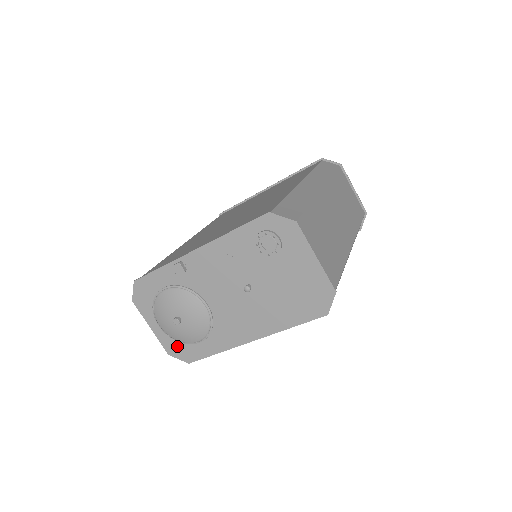
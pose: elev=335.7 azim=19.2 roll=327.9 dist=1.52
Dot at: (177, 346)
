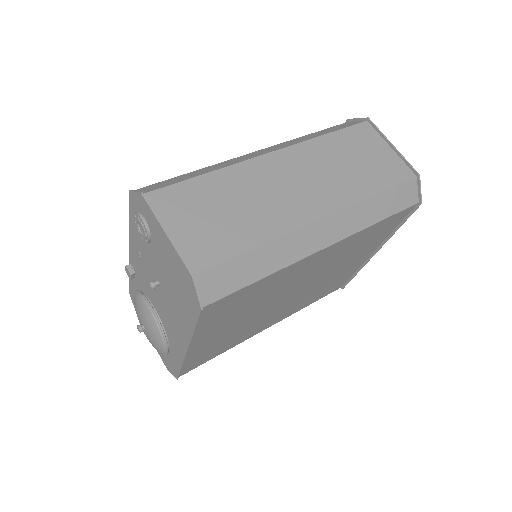
Dot at: (166, 359)
